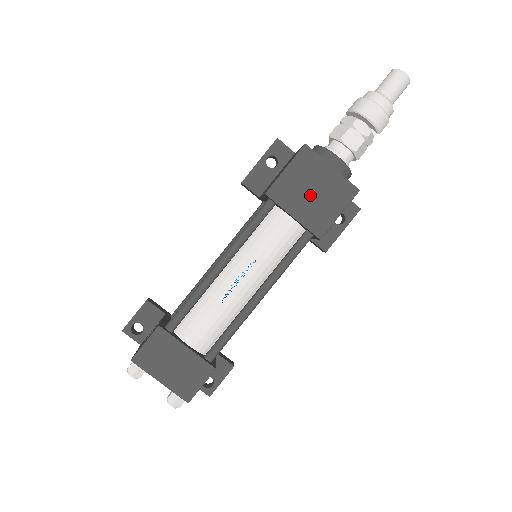
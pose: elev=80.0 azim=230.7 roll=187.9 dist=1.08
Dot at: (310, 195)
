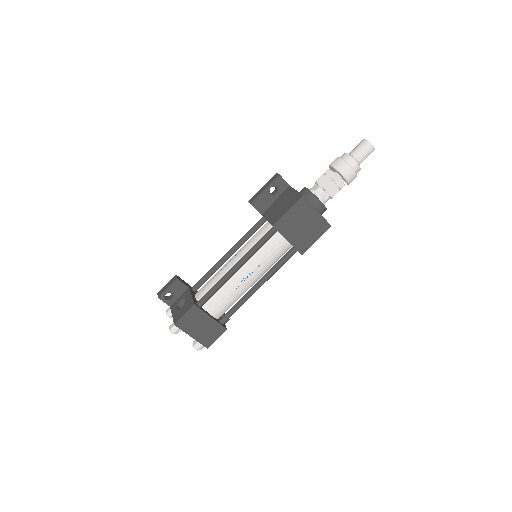
Dot at: (301, 228)
